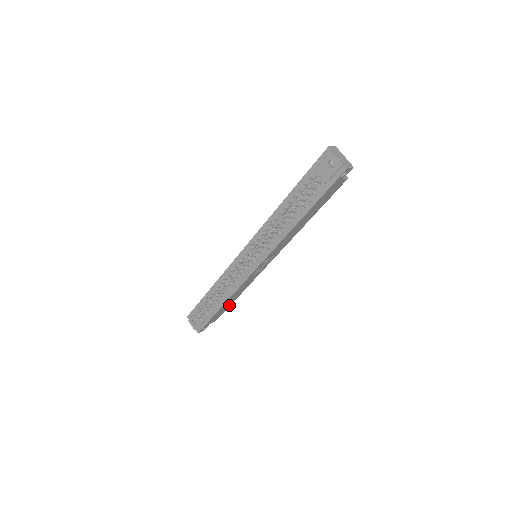
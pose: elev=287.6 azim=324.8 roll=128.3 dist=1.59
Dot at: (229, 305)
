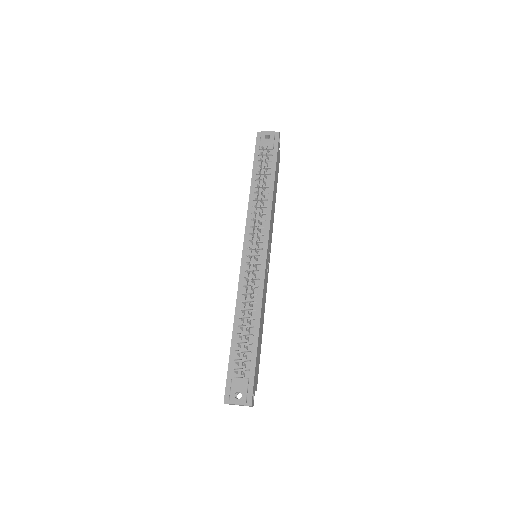
Dot at: (260, 346)
